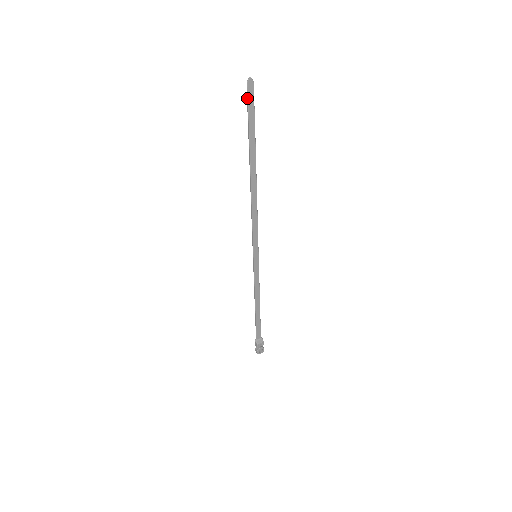
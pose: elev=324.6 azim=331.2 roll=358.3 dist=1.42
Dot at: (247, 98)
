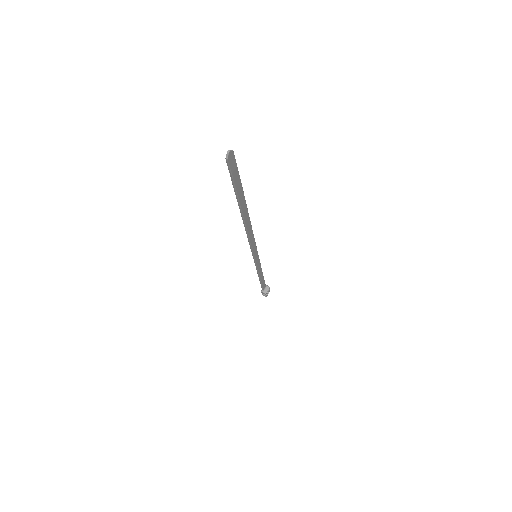
Dot at: (229, 171)
